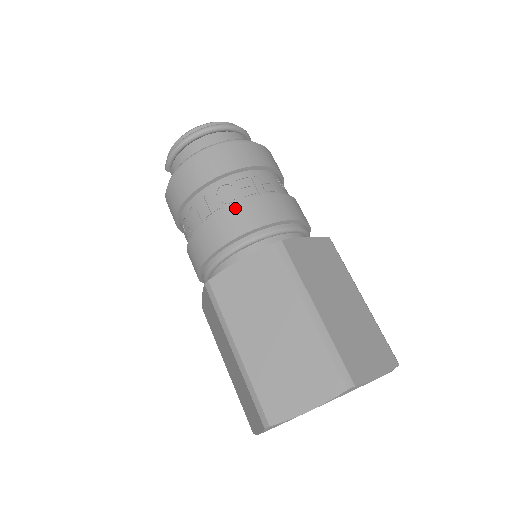
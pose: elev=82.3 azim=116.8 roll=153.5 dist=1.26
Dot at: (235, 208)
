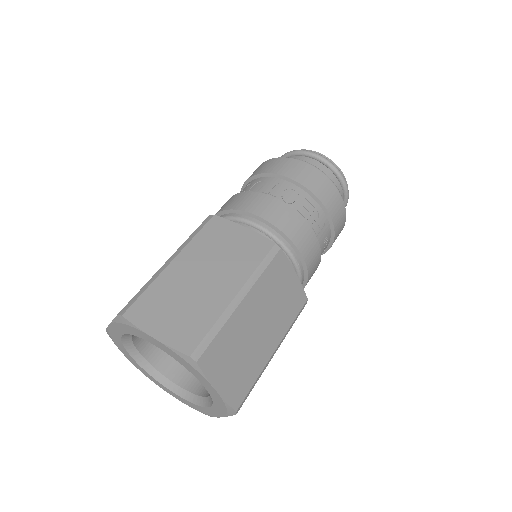
Dot at: (284, 206)
